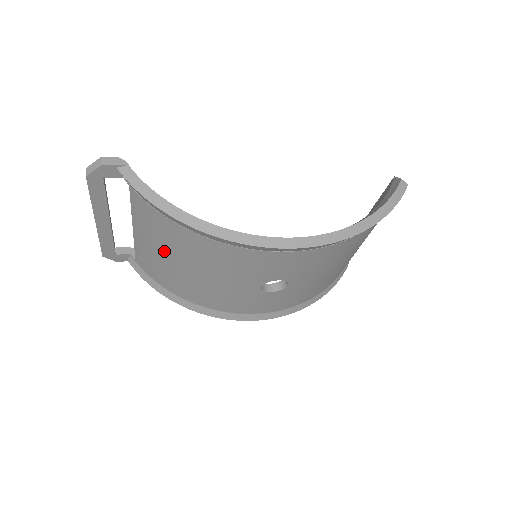
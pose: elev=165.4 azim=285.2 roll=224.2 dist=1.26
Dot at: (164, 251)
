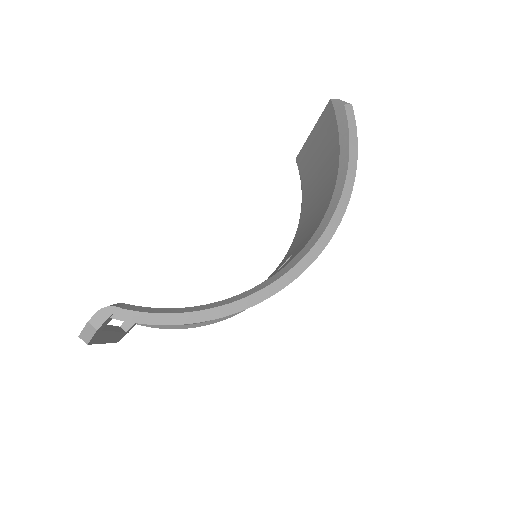
Dot at: occluded
